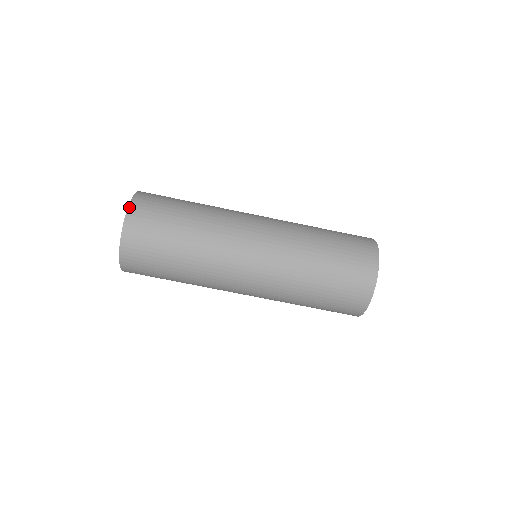
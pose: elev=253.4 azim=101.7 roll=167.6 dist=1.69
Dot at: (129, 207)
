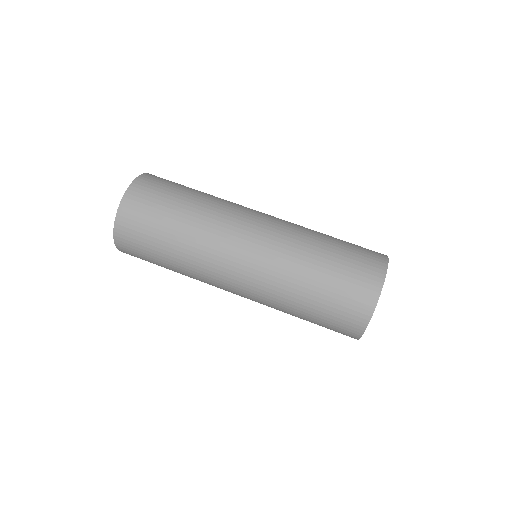
Dot at: (135, 180)
